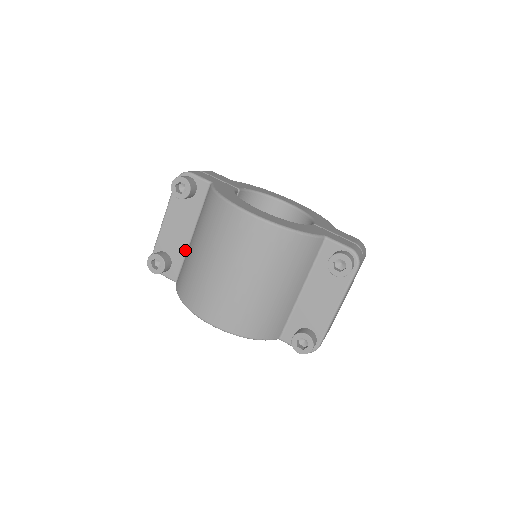
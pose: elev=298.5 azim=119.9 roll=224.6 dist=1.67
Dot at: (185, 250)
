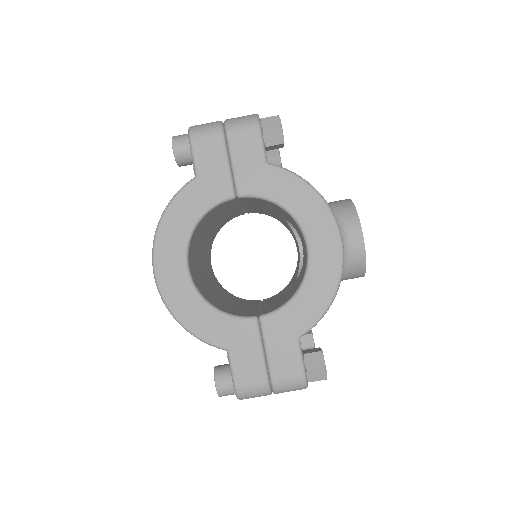
Dot at: occluded
